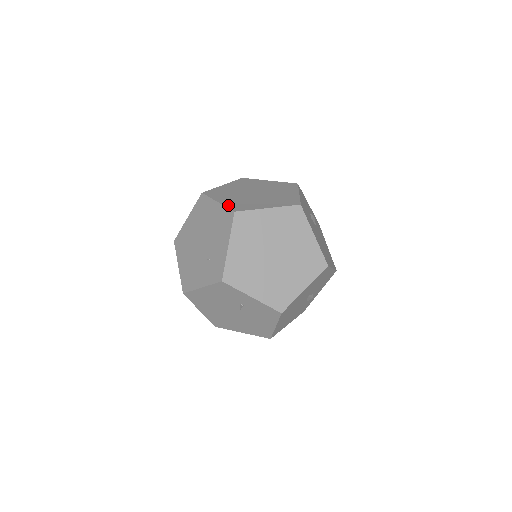
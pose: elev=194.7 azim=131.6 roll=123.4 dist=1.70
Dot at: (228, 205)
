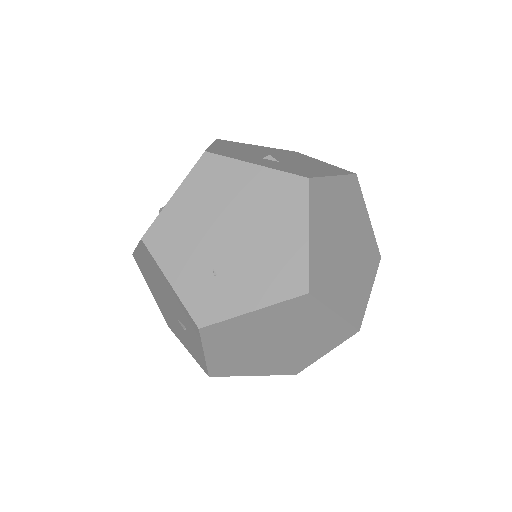
Dot at: (313, 262)
